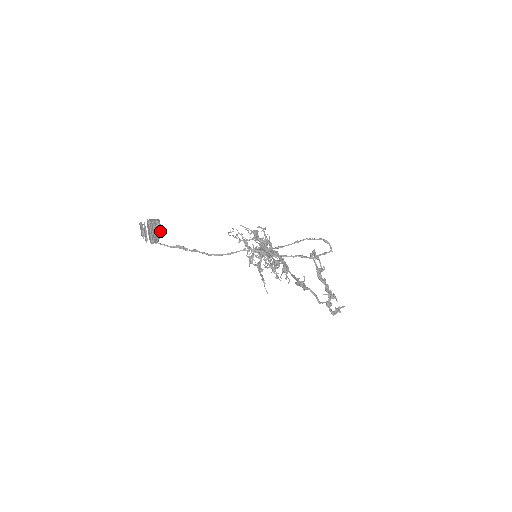
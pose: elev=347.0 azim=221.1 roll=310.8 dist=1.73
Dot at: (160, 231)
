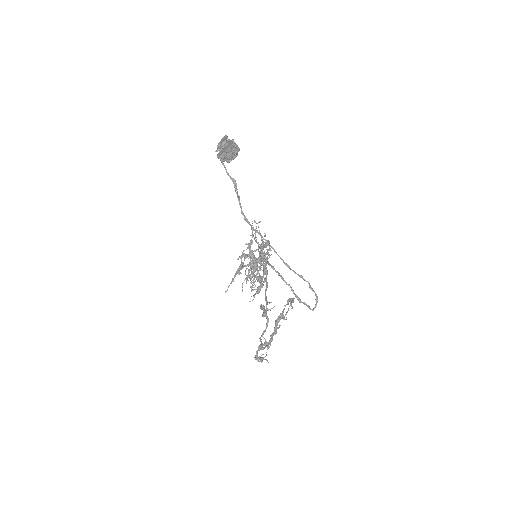
Dot at: (233, 157)
